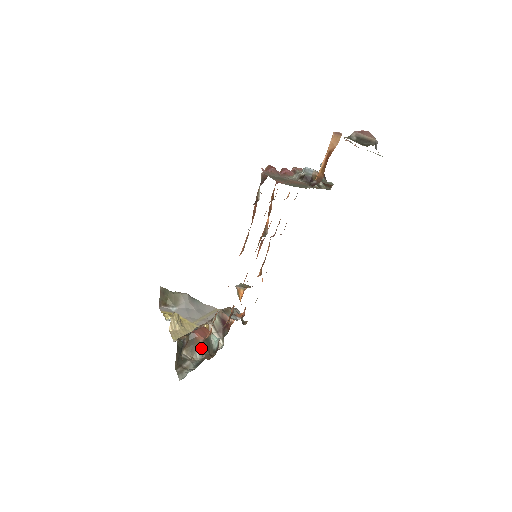
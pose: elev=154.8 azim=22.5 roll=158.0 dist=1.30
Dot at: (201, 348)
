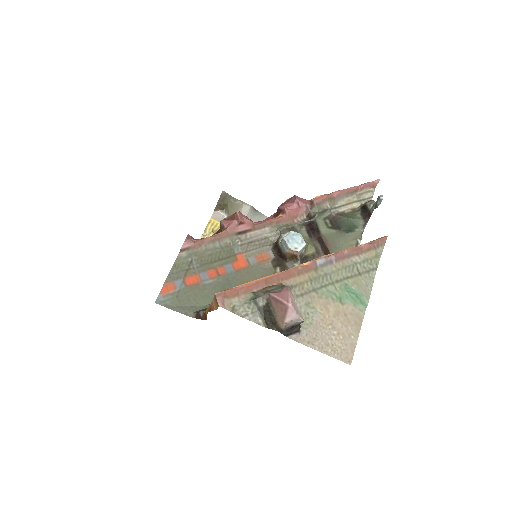
Dot at: occluded
